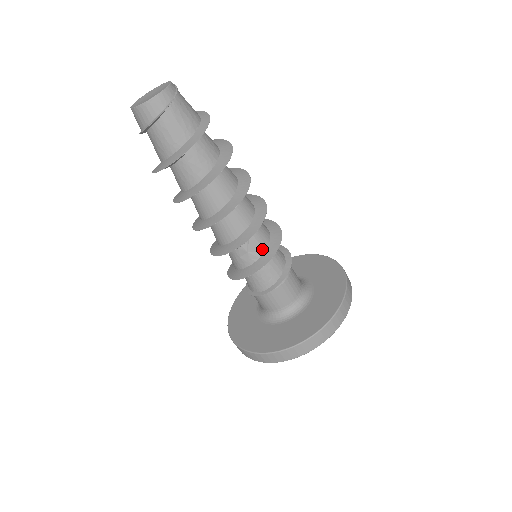
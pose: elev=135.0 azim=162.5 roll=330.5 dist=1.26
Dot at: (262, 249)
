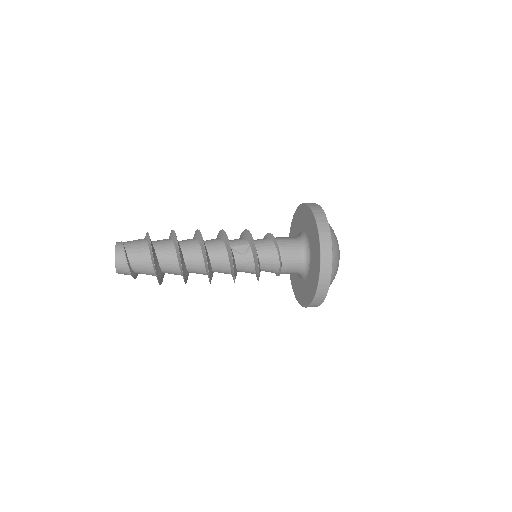
Dot at: (247, 246)
